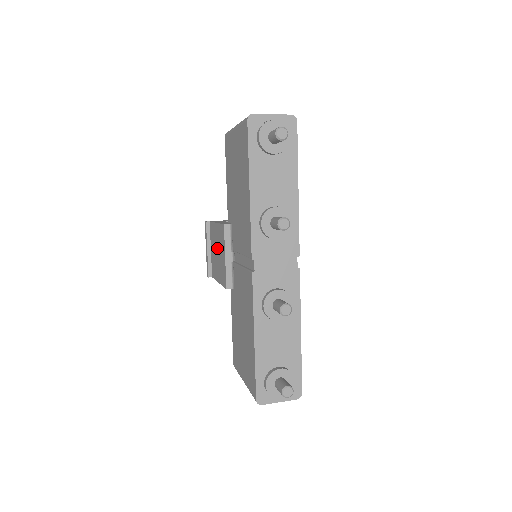
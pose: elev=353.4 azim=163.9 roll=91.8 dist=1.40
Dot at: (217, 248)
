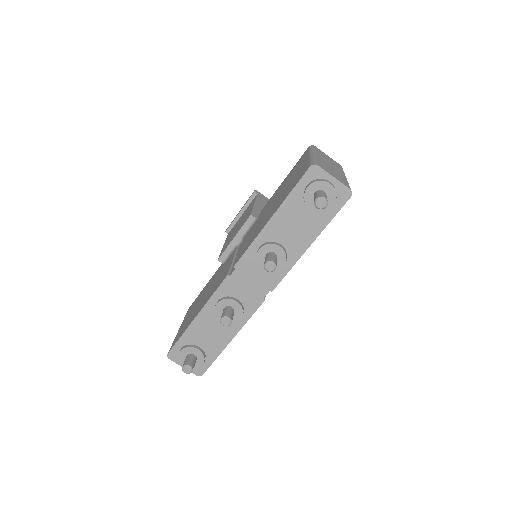
Dot at: occluded
